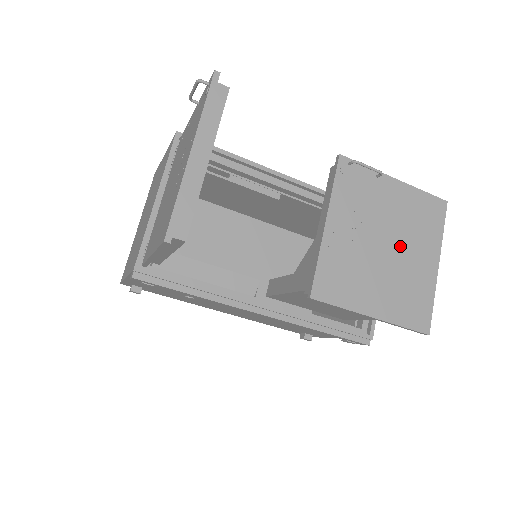
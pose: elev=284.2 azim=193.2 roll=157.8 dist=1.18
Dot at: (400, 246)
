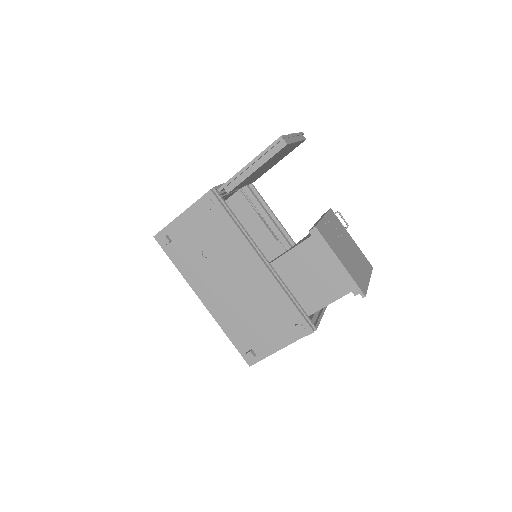
Dot at: (353, 256)
